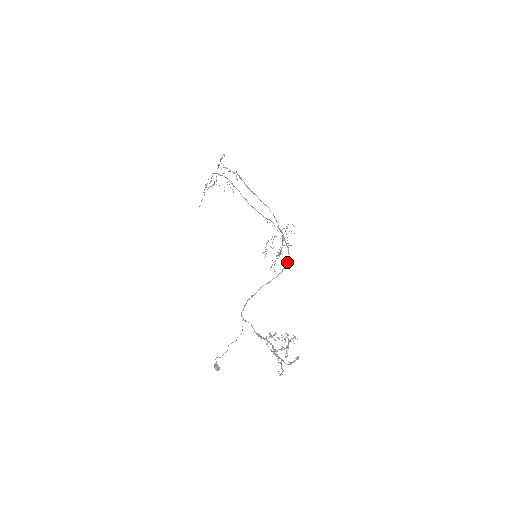
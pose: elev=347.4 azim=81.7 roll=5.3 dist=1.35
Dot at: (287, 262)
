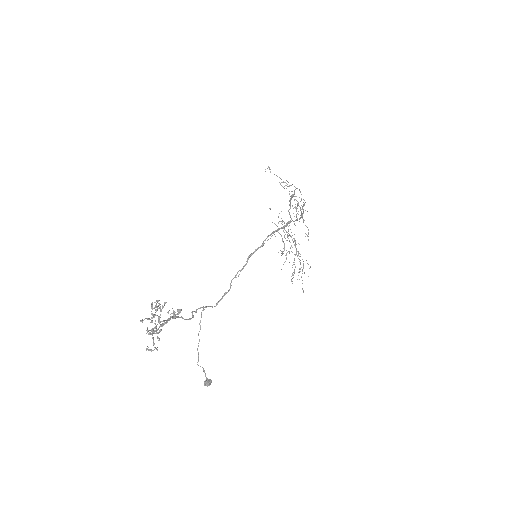
Dot at: (255, 250)
